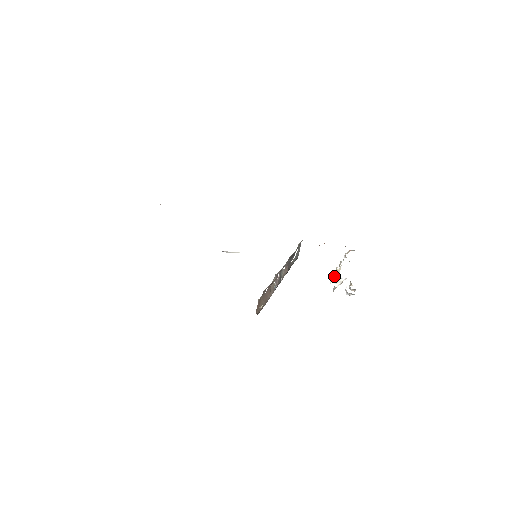
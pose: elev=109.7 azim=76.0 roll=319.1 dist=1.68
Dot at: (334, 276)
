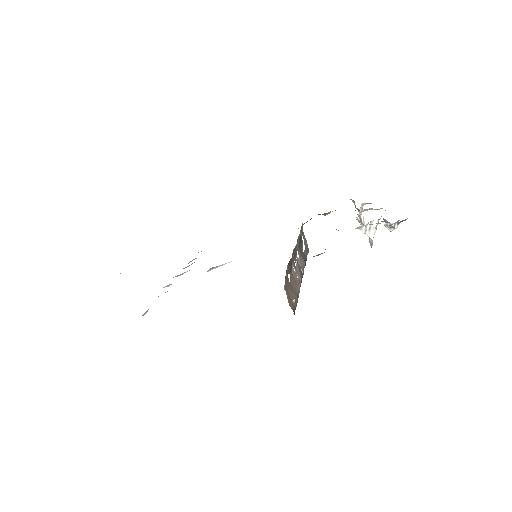
Dot at: occluded
